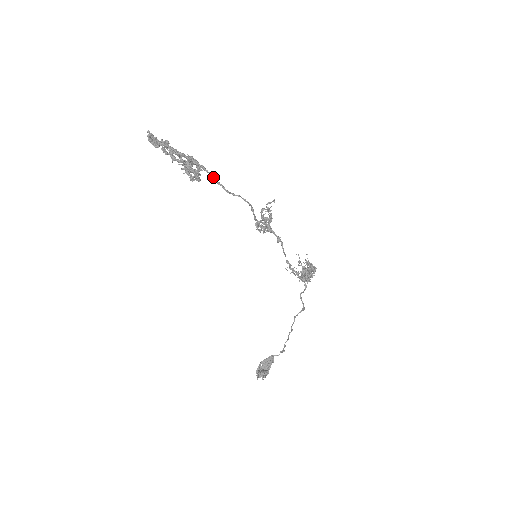
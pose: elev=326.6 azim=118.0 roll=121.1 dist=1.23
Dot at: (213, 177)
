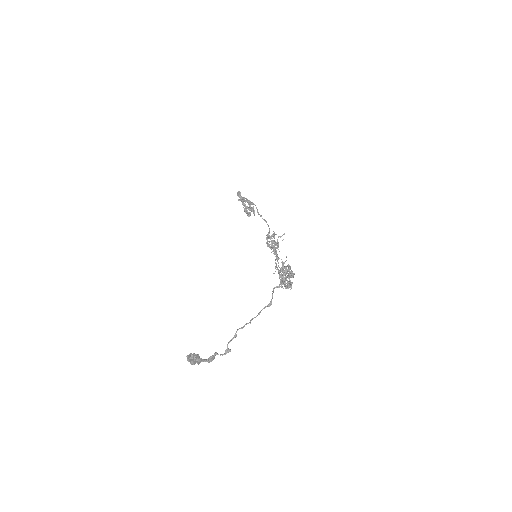
Dot at: occluded
